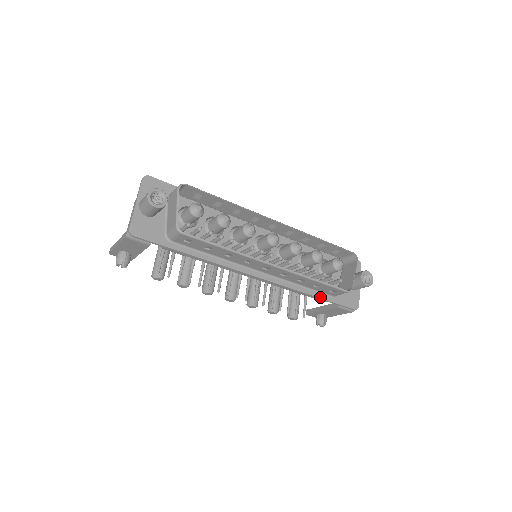
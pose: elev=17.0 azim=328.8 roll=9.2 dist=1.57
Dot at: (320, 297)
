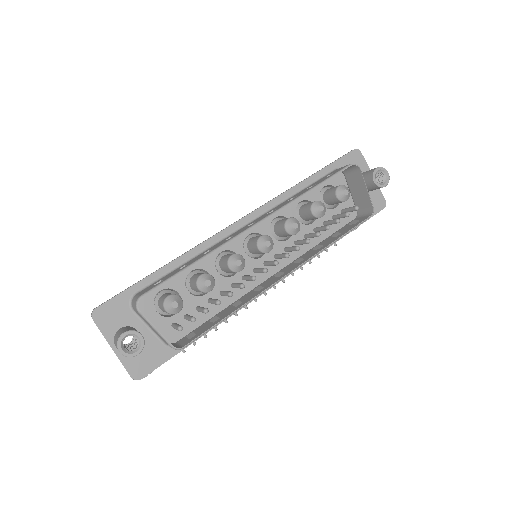
Dot at: occluded
